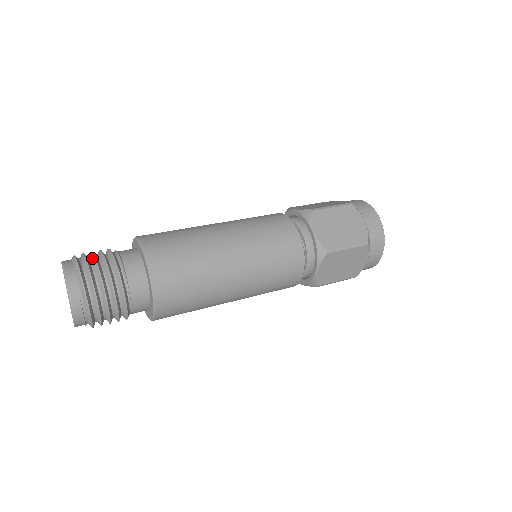
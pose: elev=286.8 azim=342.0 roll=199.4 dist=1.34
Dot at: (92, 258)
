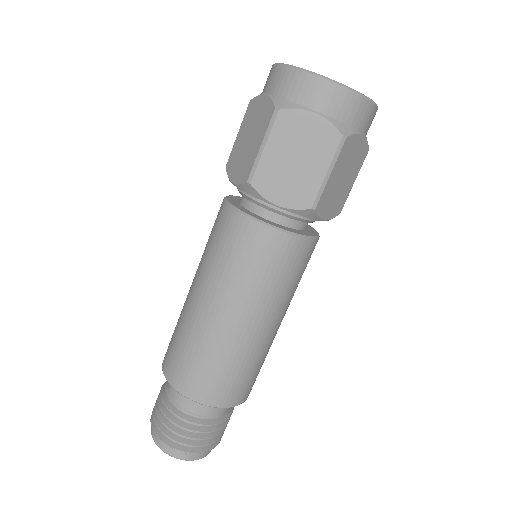
Dot at: (162, 422)
